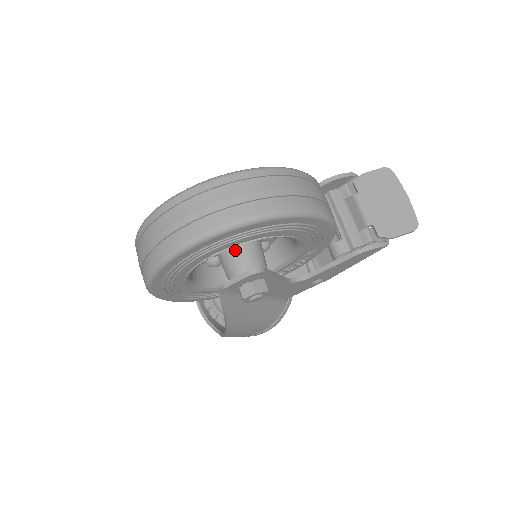
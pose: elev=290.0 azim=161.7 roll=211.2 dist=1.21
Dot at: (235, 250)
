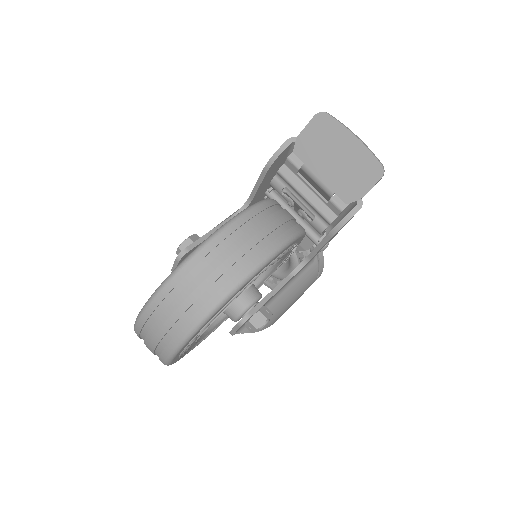
Dot at: occluded
